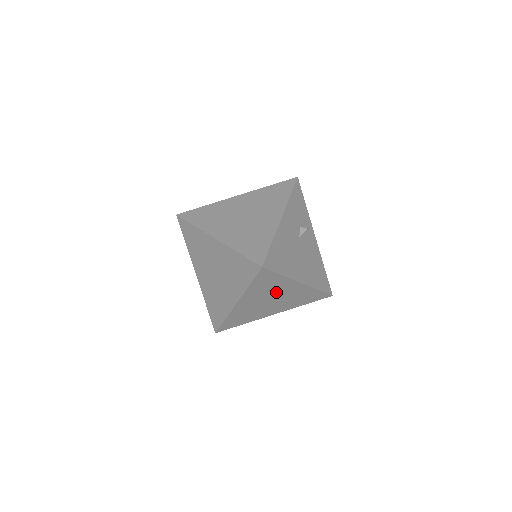
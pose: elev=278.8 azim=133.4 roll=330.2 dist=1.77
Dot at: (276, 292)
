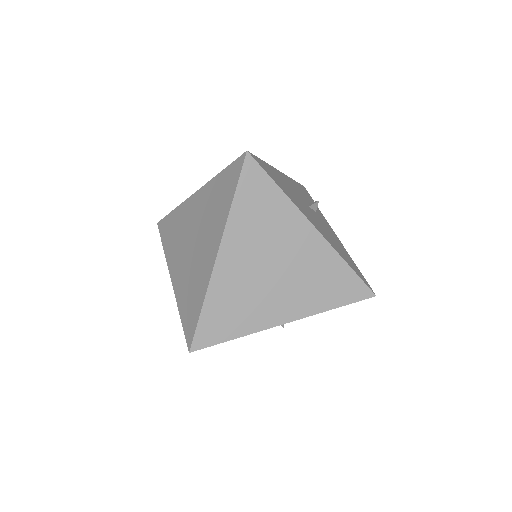
Dot at: (278, 241)
